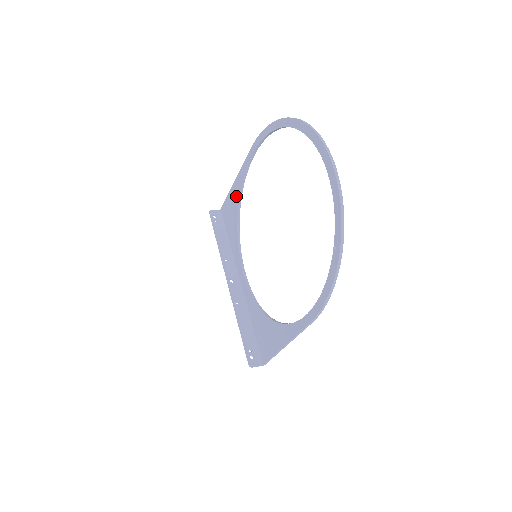
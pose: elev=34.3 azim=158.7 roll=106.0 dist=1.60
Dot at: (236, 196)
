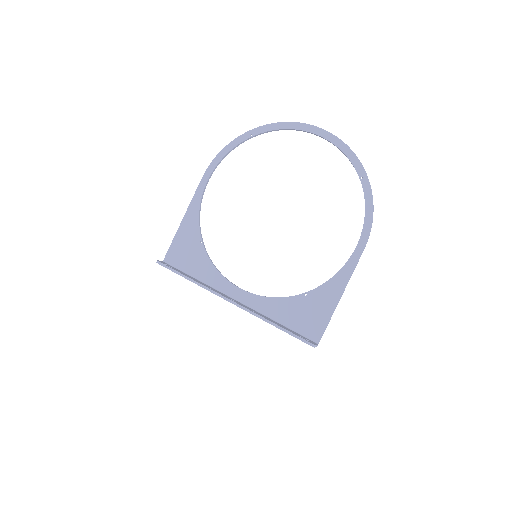
Dot at: (192, 229)
